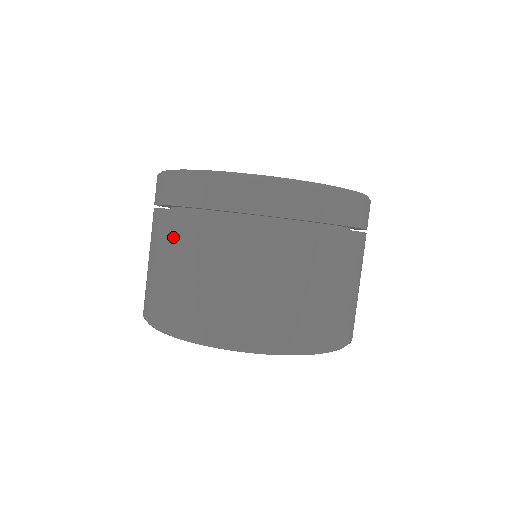
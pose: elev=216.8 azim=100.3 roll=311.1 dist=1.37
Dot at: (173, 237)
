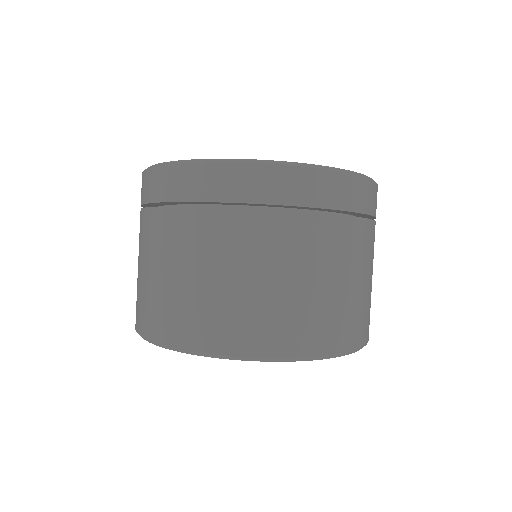
Dot at: (155, 237)
